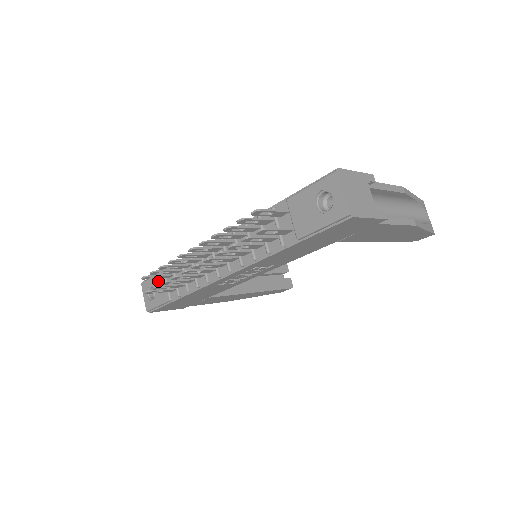
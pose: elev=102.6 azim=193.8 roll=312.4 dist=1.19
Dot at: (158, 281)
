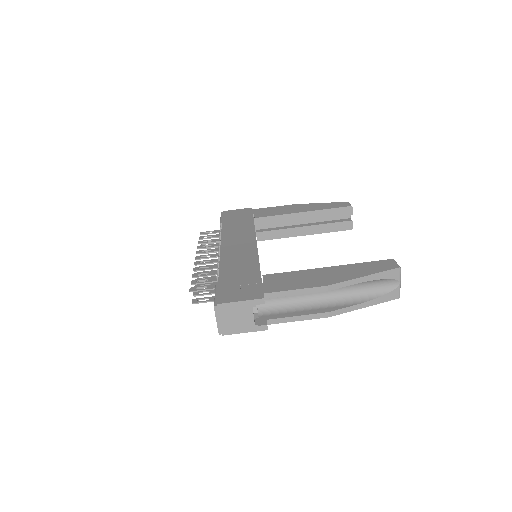
Dot at: occluded
